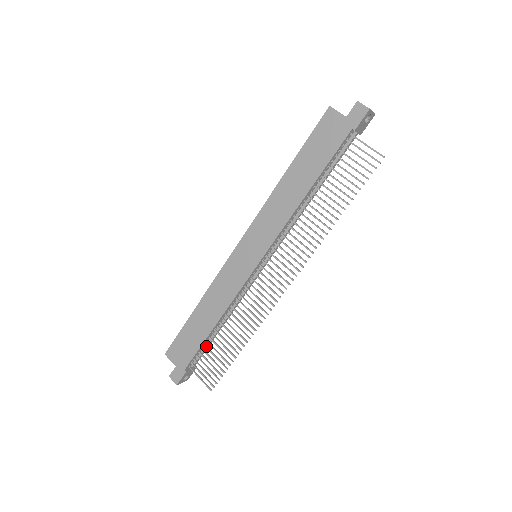
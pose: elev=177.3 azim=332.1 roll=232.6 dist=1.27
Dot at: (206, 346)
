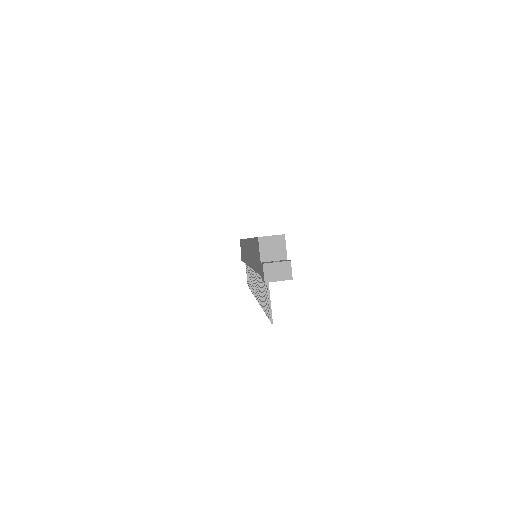
Dot at: occluded
